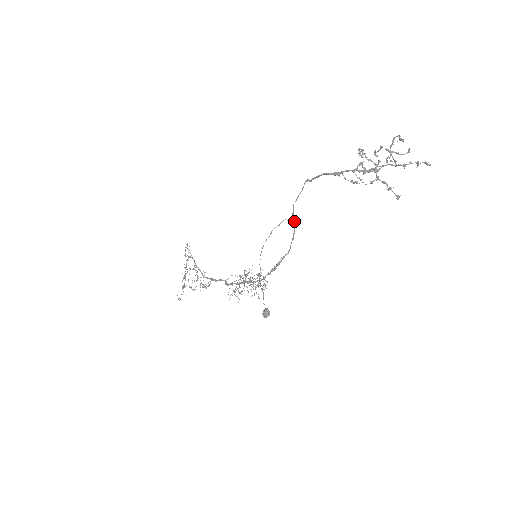
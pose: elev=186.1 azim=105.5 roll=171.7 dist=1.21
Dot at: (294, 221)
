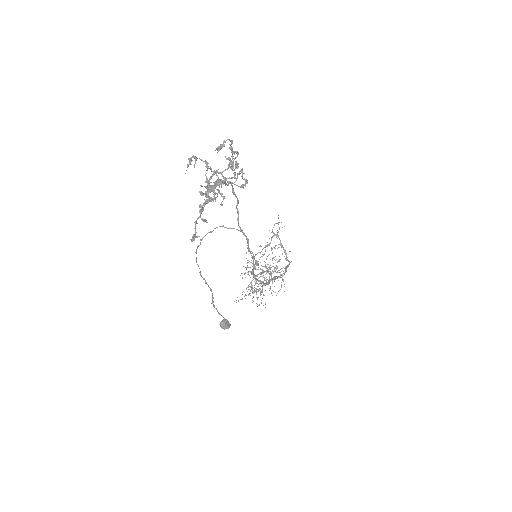
Dot at: (240, 229)
